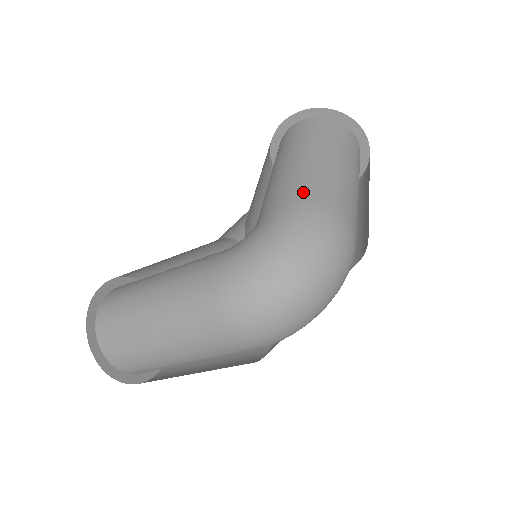
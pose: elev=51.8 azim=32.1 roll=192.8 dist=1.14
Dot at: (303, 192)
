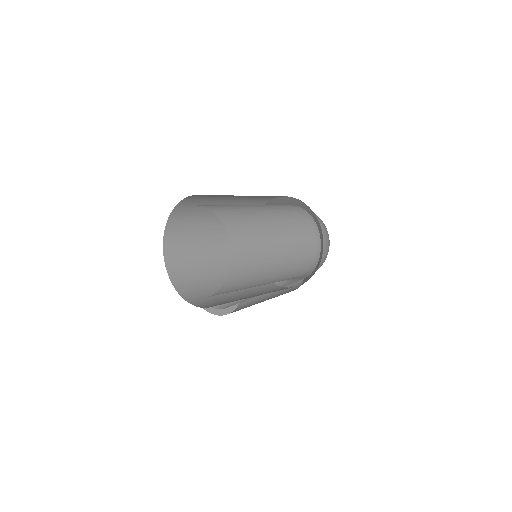
Dot at: occluded
